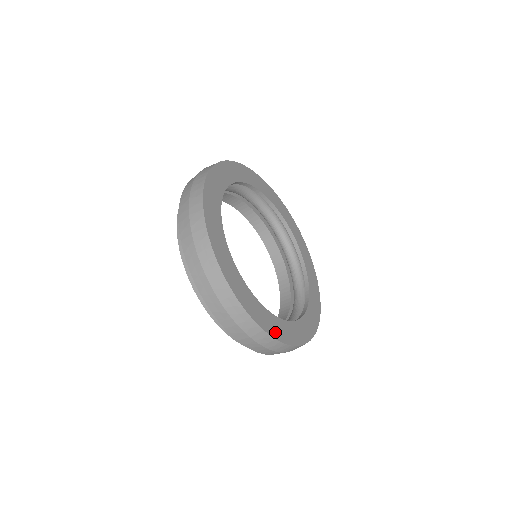
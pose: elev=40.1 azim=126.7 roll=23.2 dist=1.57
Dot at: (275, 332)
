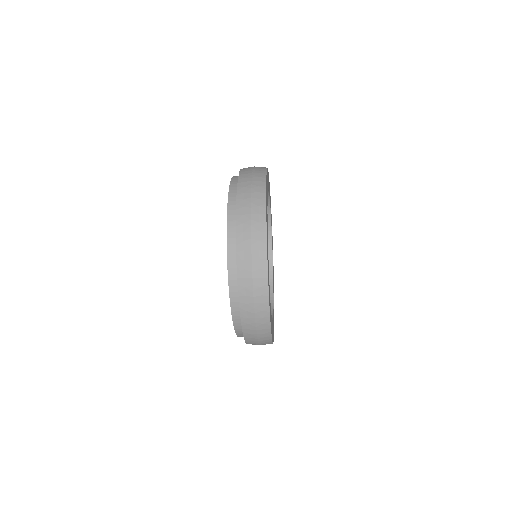
Dot at: occluded
